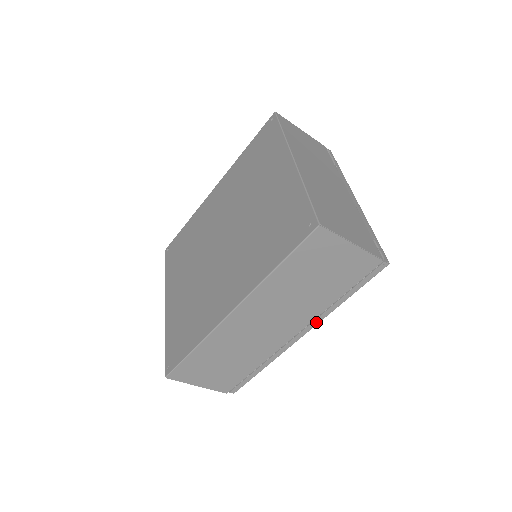
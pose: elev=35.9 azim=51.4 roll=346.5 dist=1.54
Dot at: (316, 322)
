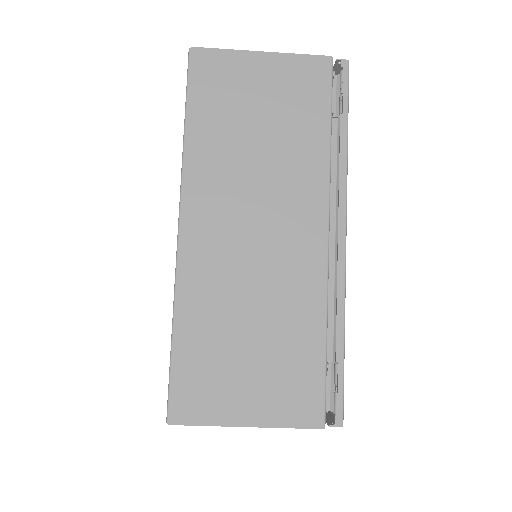
Dot at: occluded
